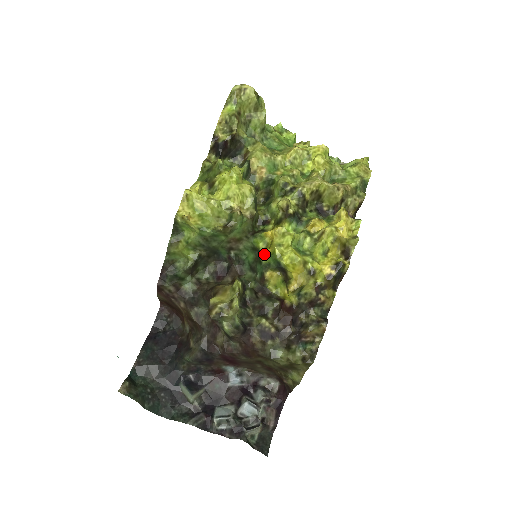
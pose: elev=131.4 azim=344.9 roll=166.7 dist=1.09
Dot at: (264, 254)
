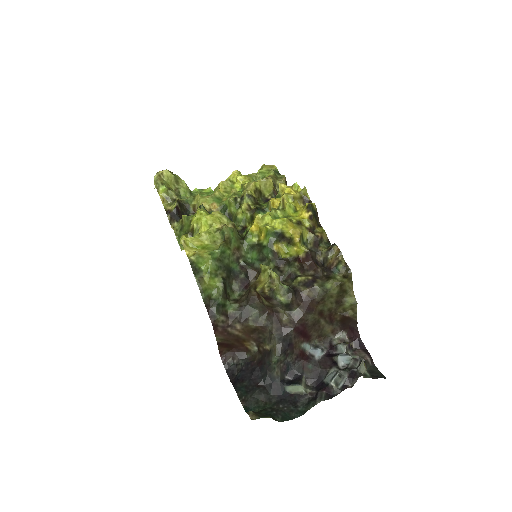
Dot at: (261, 241)
